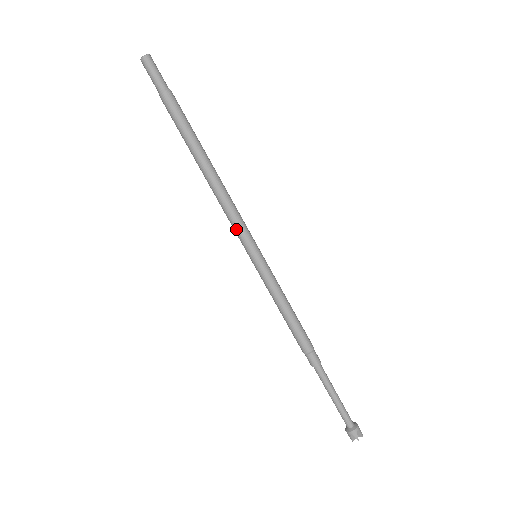
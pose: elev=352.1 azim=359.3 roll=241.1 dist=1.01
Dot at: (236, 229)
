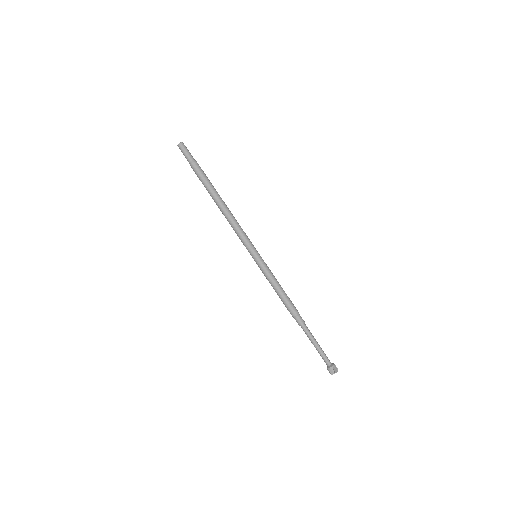
Dot at: (241, 240)
